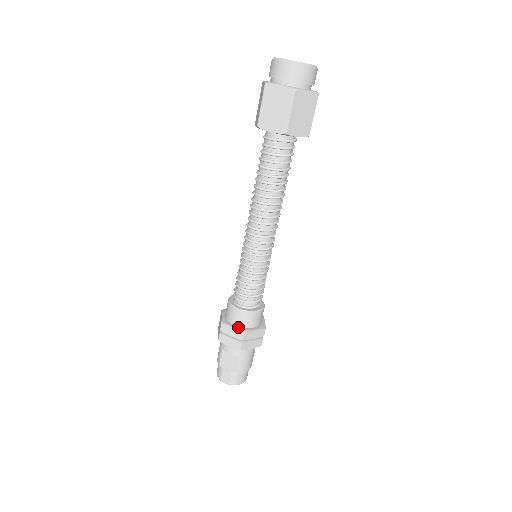
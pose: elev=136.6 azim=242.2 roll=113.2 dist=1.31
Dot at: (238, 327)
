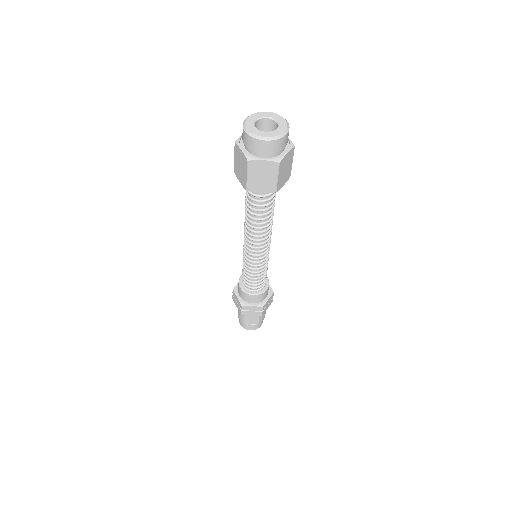
Dot at: (256, 304)
